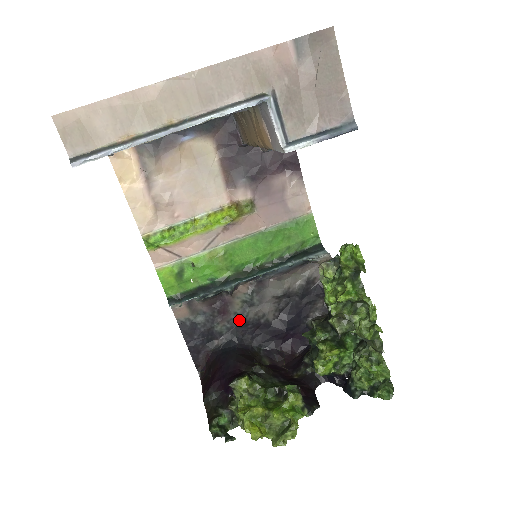
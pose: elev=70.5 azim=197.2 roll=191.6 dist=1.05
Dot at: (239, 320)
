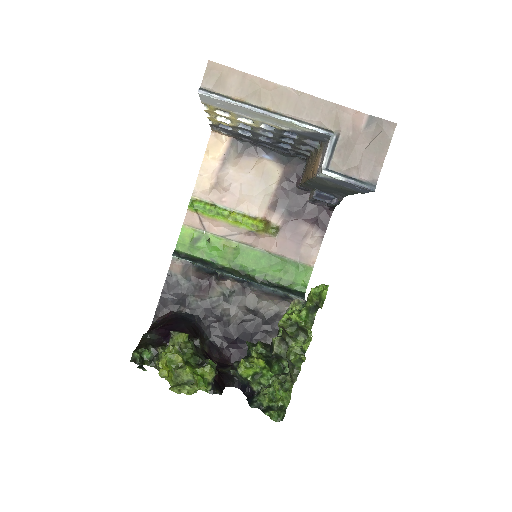
Dot at: (210, 305)
